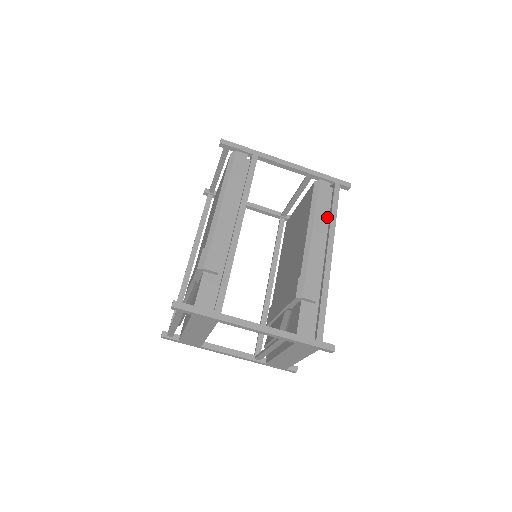
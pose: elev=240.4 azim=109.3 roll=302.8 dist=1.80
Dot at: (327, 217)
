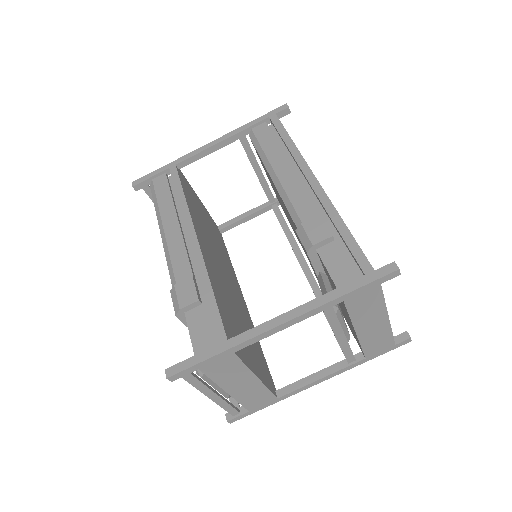
Dot at: (285, 152)
